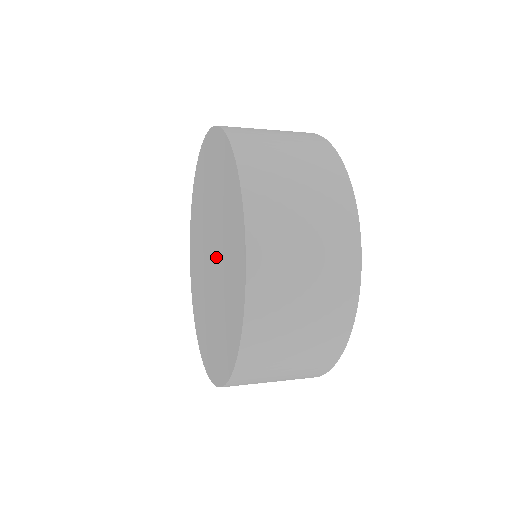
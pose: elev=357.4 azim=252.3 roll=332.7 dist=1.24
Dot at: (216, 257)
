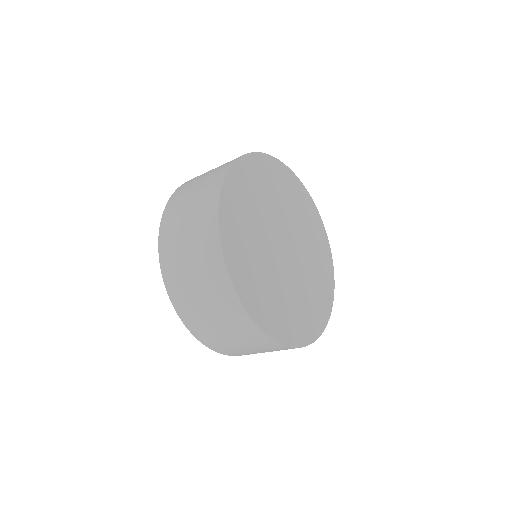
Dot at: occluded
